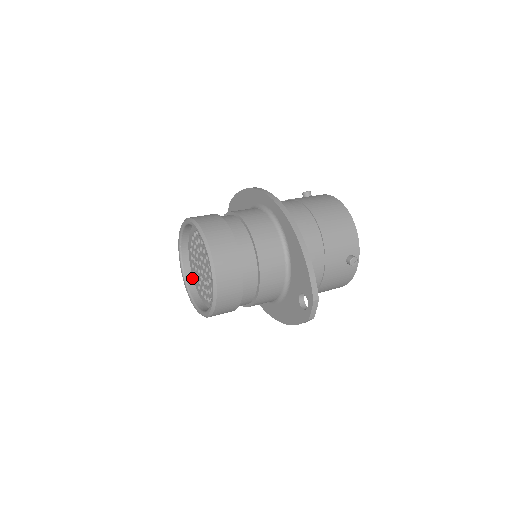
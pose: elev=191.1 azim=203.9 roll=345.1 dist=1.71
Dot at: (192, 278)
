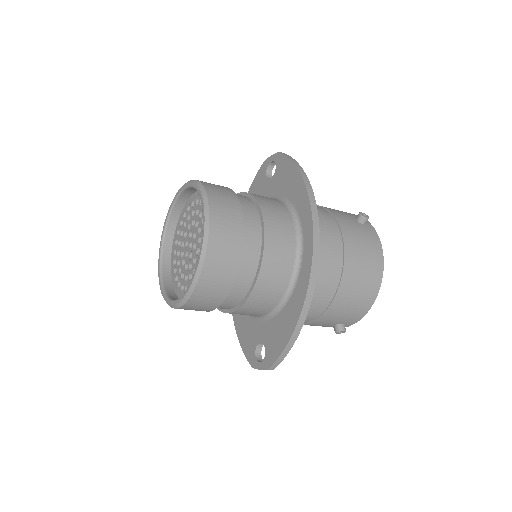
Dot at: (177, 221)
